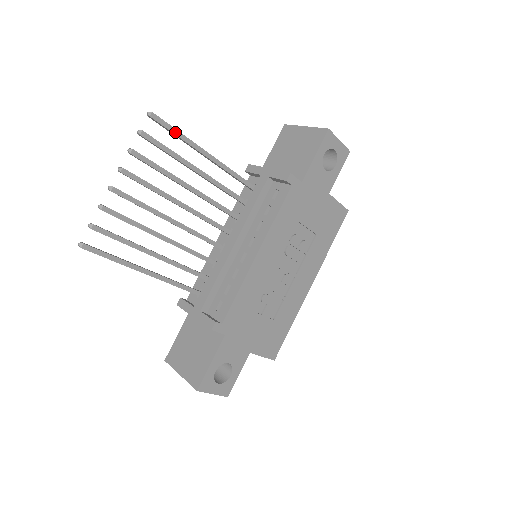
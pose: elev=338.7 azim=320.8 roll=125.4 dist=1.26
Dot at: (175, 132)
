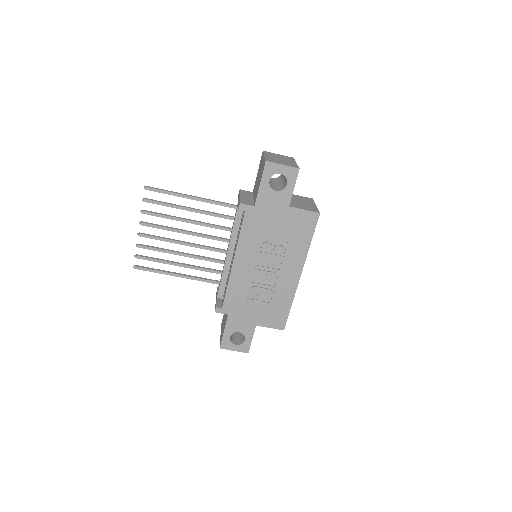
Dot at: (165, 192)
